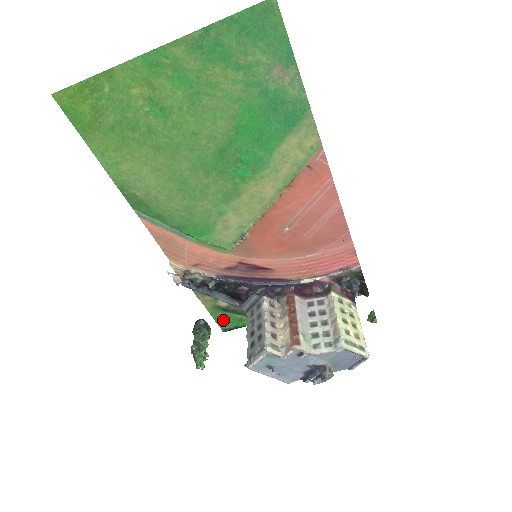
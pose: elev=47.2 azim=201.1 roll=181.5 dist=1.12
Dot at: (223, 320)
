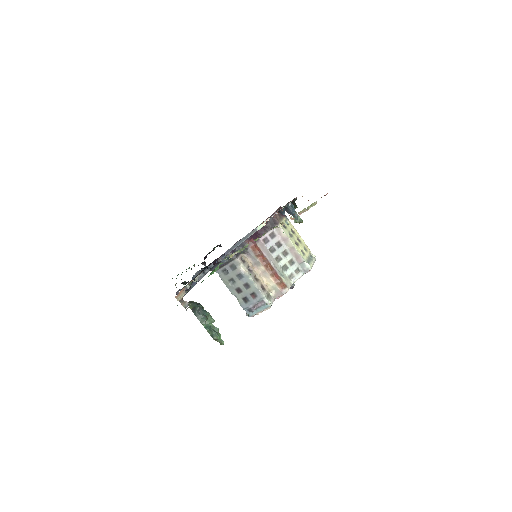
Dot at: occluded
